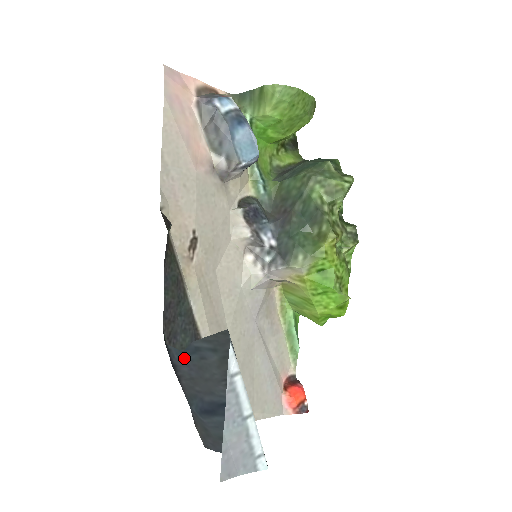
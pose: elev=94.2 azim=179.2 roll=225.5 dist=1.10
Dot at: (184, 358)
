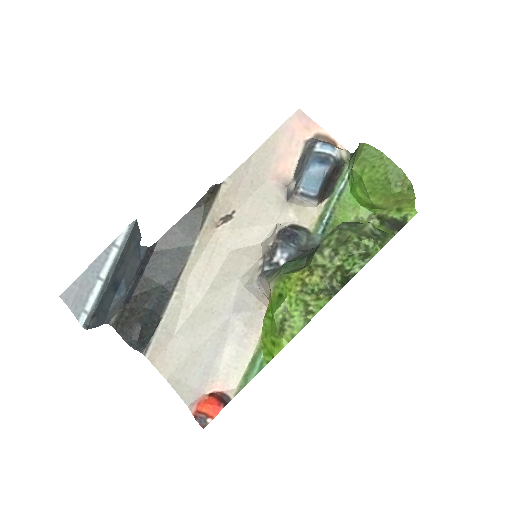
Dot at: (139, 251)
